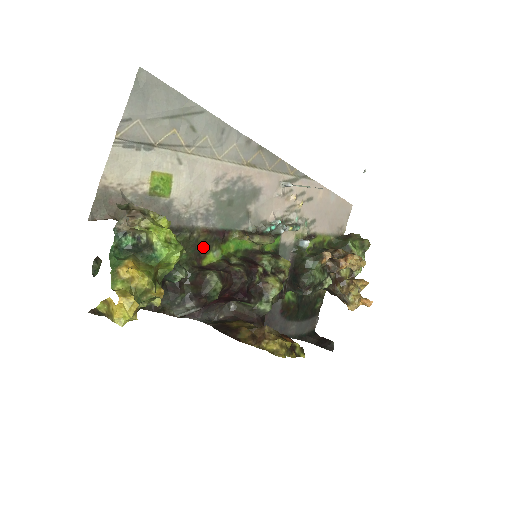
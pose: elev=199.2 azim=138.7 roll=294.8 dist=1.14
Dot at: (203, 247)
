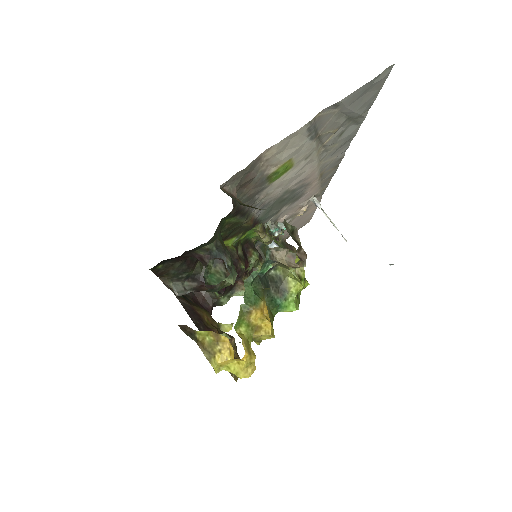
Dot at: (236, 231)
